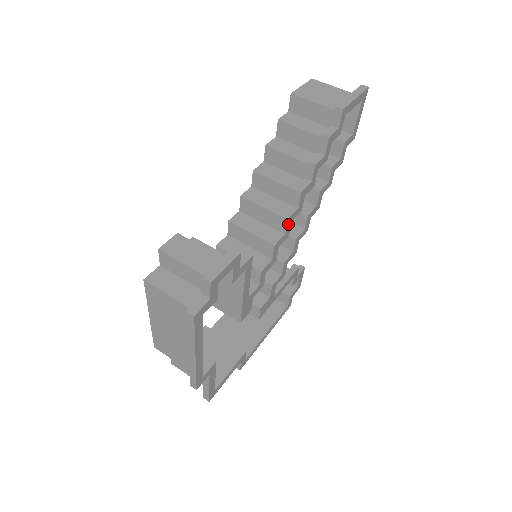
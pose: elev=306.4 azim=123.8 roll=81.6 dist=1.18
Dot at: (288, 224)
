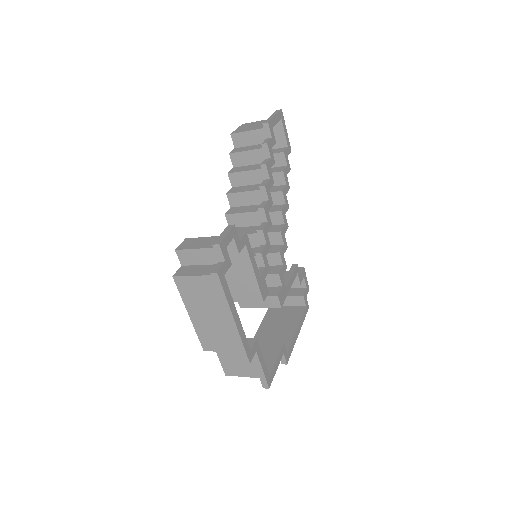
Dot at: (266, 213)
